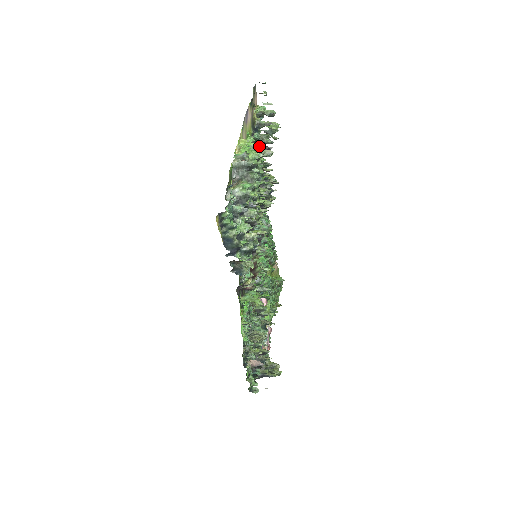
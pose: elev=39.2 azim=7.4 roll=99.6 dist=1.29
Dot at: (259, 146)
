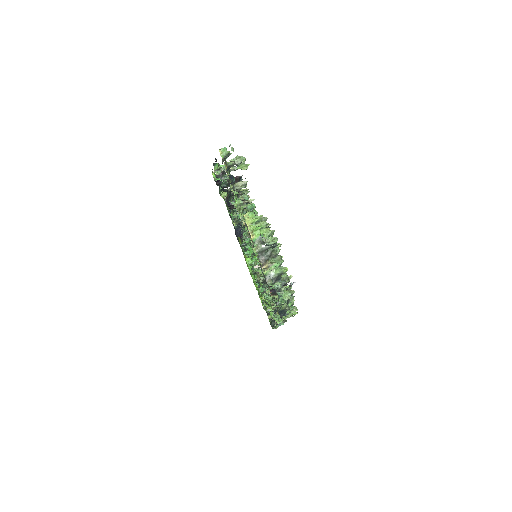
Dot at: occluded
